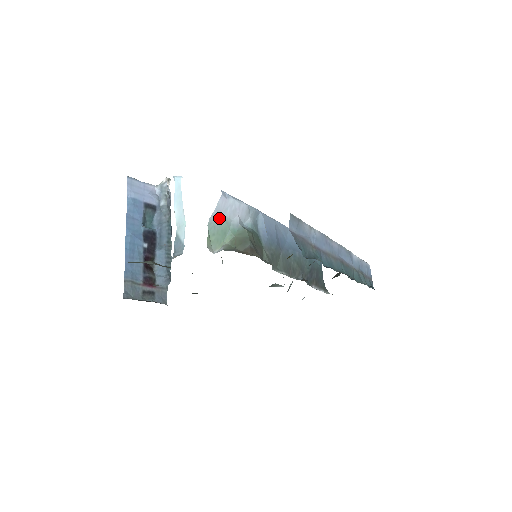
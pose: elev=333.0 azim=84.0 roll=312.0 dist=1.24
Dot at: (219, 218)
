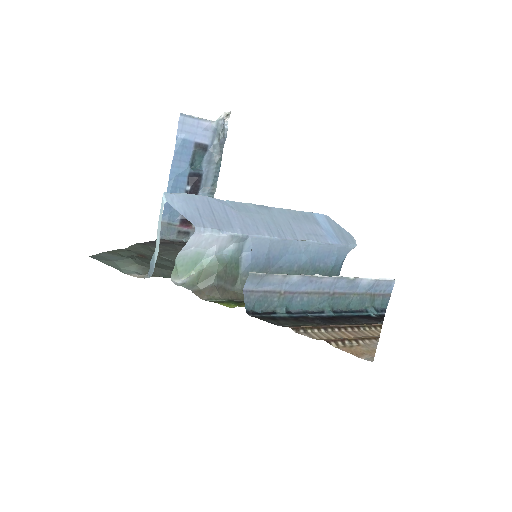
Dot at: (191, 251)
